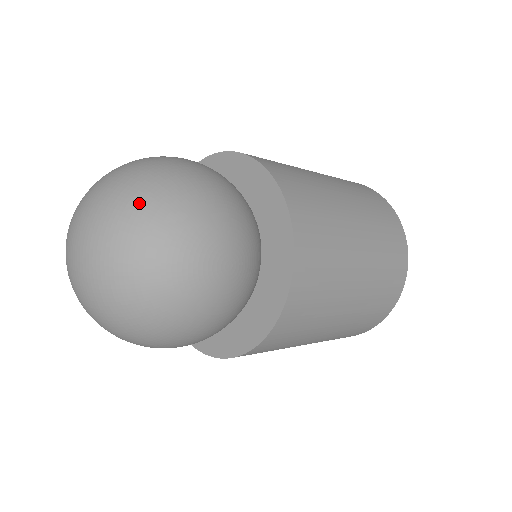
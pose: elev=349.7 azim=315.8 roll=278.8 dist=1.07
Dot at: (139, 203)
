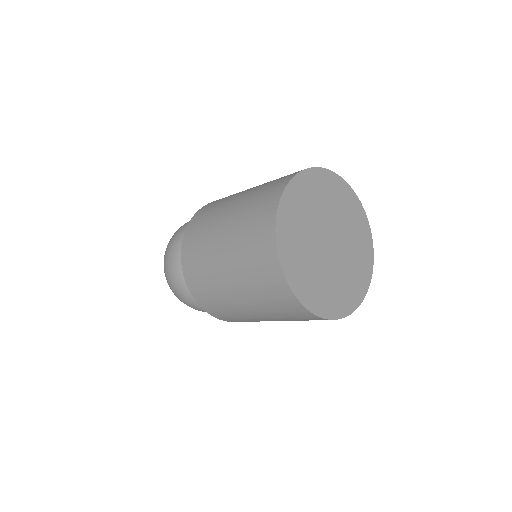
Dot at: occluded
